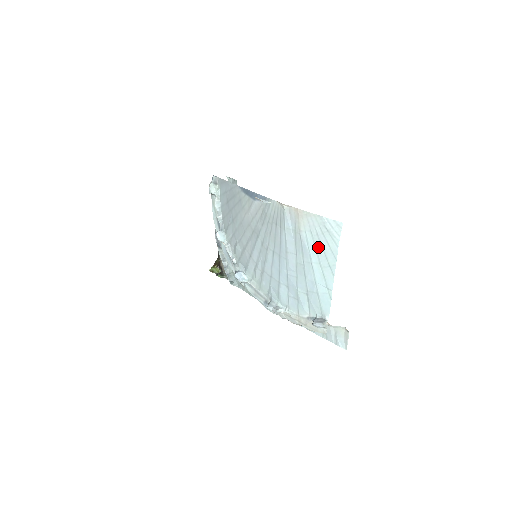
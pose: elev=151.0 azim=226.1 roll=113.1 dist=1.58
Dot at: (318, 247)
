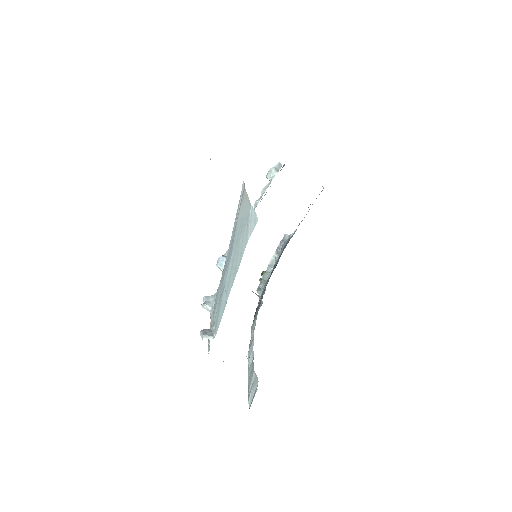
Dot at: (238, 241)
